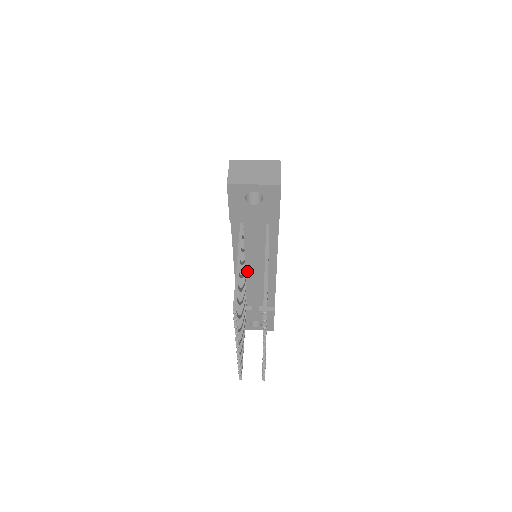
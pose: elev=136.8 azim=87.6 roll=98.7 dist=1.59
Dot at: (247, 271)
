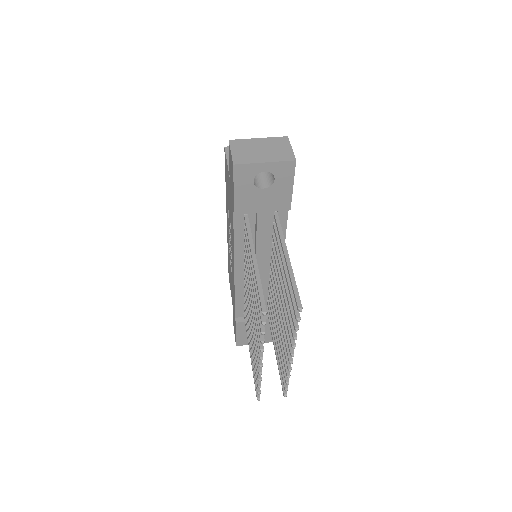
Dot at: occluded
